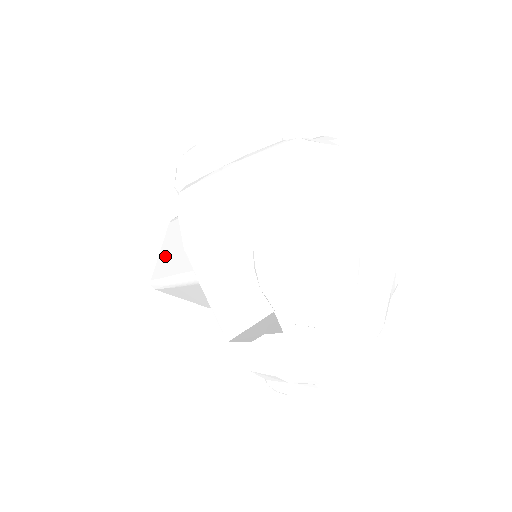
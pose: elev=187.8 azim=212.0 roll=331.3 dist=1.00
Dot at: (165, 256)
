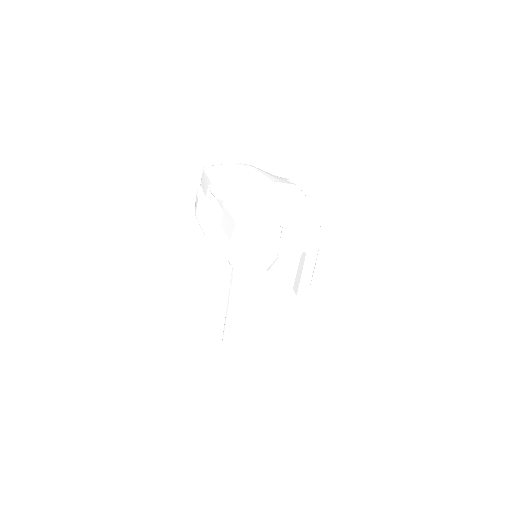
Dot at: occluded
